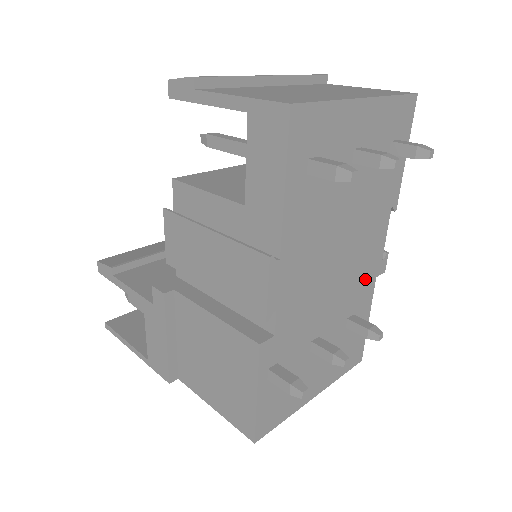
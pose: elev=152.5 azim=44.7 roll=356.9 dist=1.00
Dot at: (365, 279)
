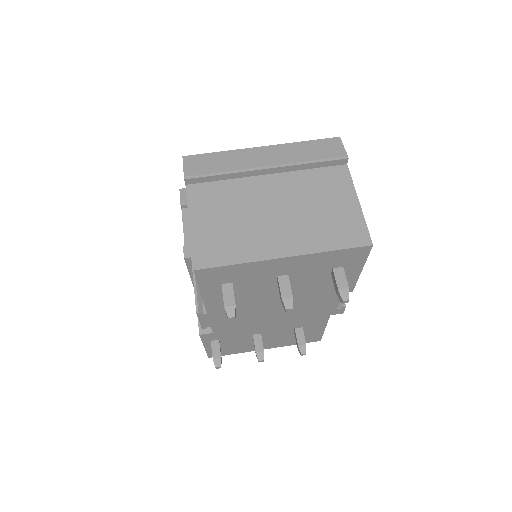
Dot at: (314, 316)
